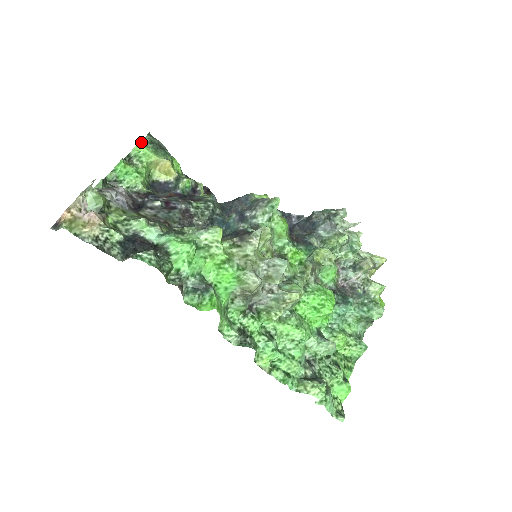
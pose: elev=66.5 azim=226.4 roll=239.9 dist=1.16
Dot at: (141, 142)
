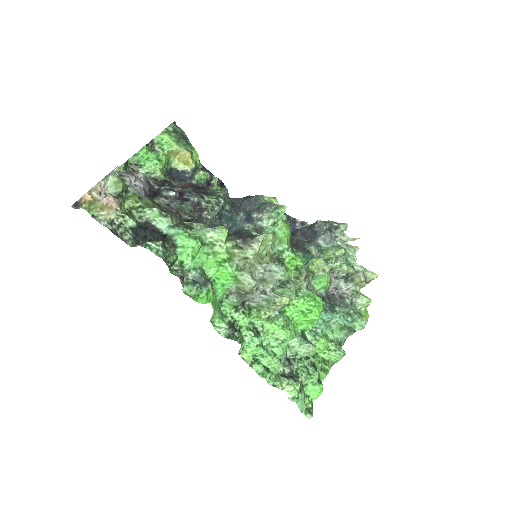
Dot at: (165, 130)
